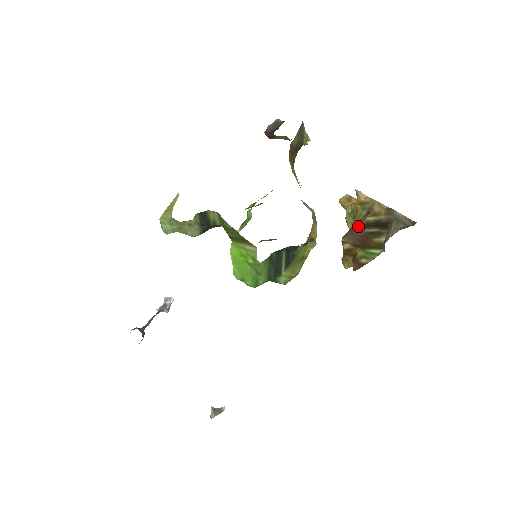
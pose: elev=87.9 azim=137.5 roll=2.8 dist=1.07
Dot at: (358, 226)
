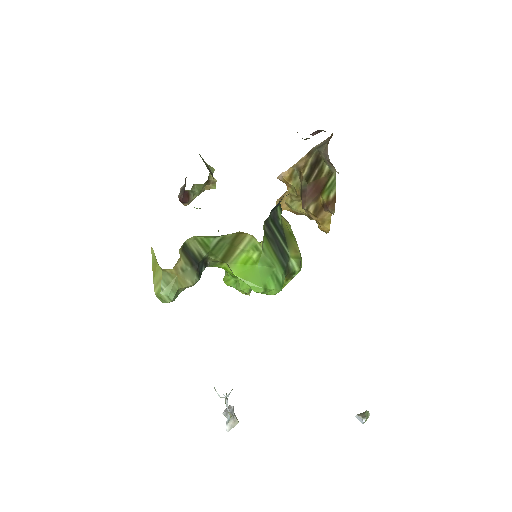
Dot at: (303, 187)
